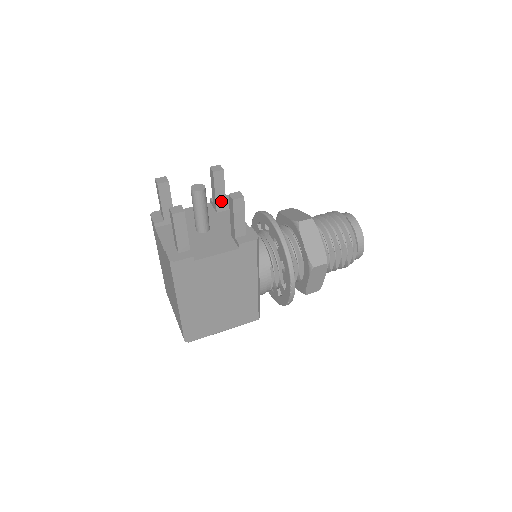
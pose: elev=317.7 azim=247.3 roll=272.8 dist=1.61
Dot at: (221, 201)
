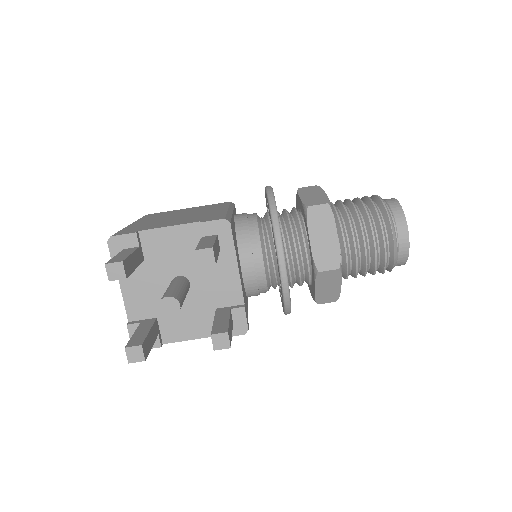
Dot at: occluded
